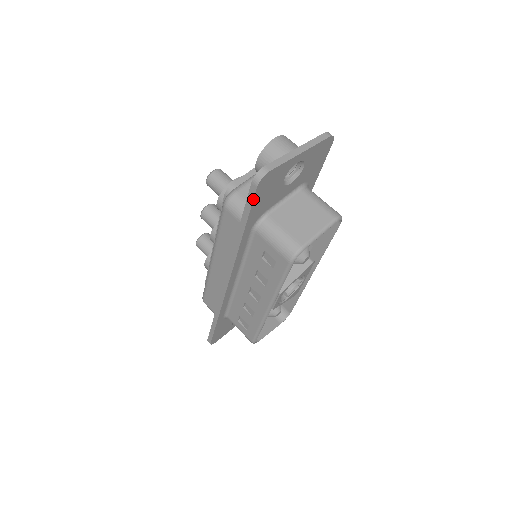
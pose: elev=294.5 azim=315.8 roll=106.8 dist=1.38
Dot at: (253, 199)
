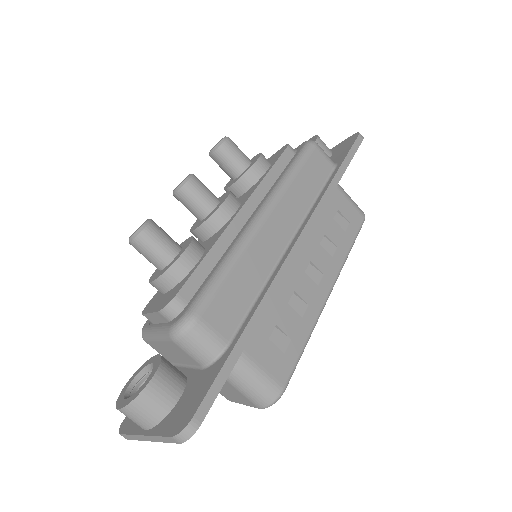
Dot at: occluded
